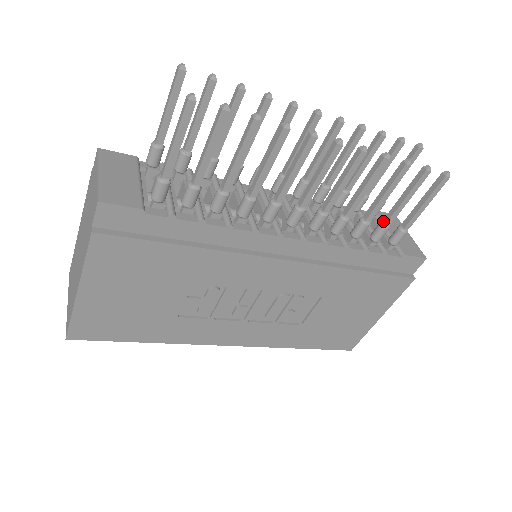
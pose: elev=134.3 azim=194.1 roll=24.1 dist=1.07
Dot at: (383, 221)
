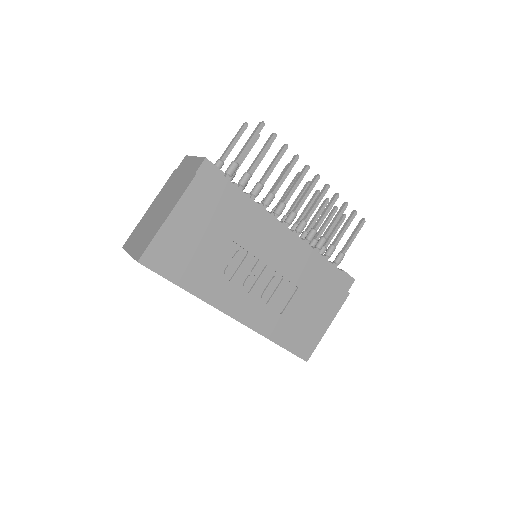
Dot at: (332, 243)
